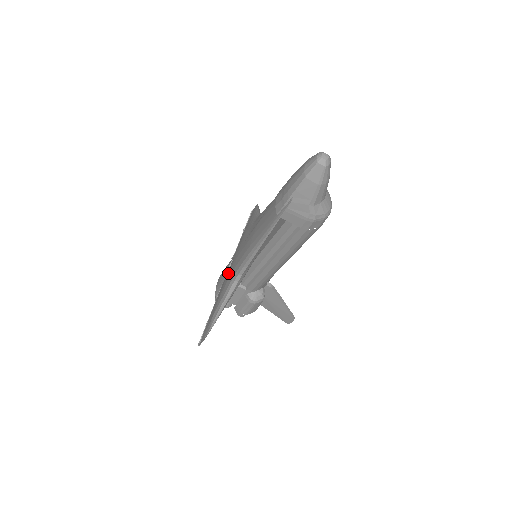
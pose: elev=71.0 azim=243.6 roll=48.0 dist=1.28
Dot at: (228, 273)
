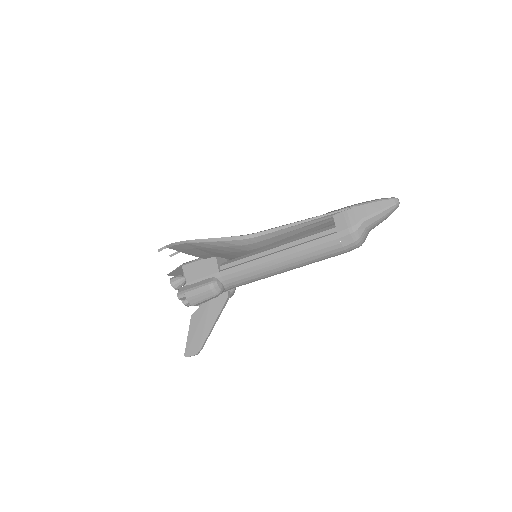
Dot at: occluded
